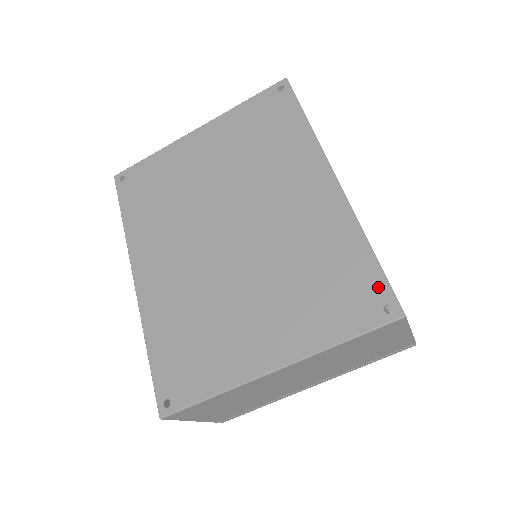
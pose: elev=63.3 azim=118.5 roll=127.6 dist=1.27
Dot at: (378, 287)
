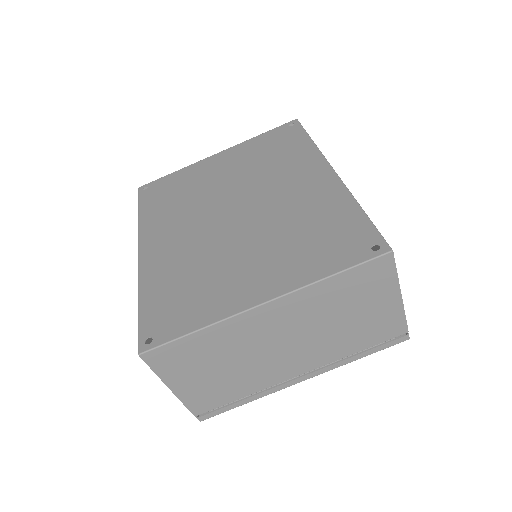
Dot at: (367, 233)
